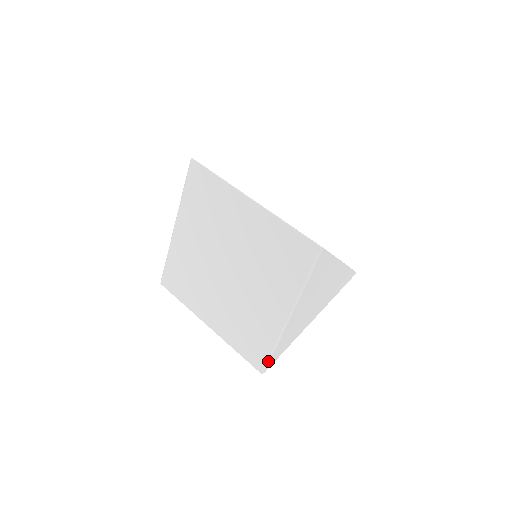
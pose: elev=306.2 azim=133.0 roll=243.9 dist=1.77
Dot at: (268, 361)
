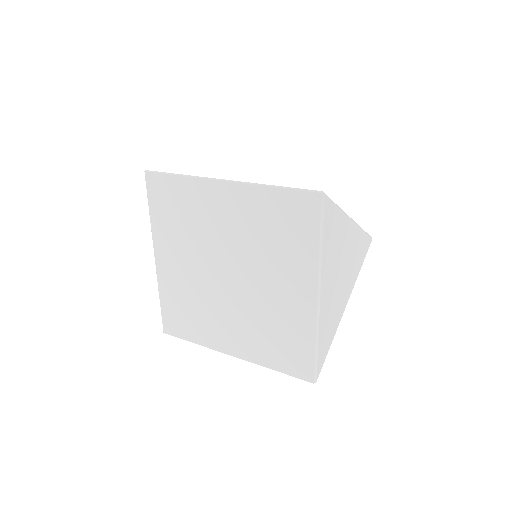
Dot at: (315, 364)
